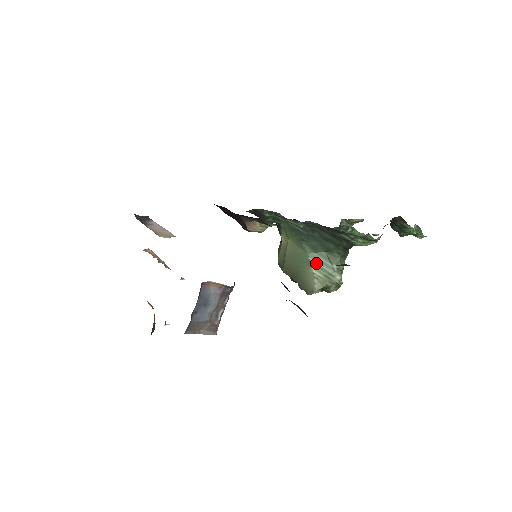
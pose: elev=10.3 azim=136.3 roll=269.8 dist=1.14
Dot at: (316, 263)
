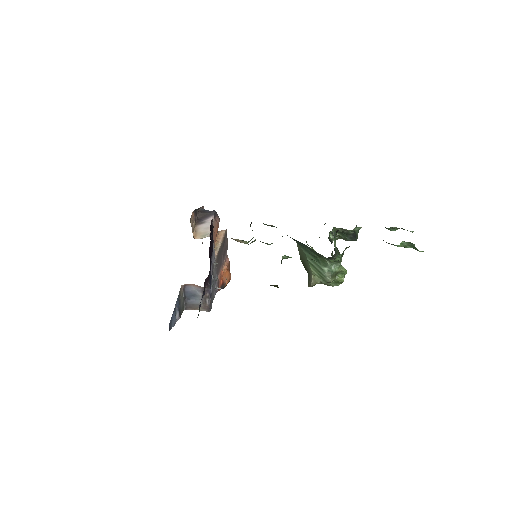
Dot at: (312, 263)
